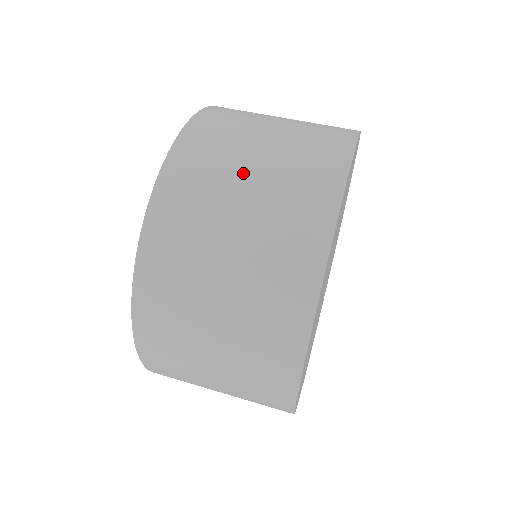
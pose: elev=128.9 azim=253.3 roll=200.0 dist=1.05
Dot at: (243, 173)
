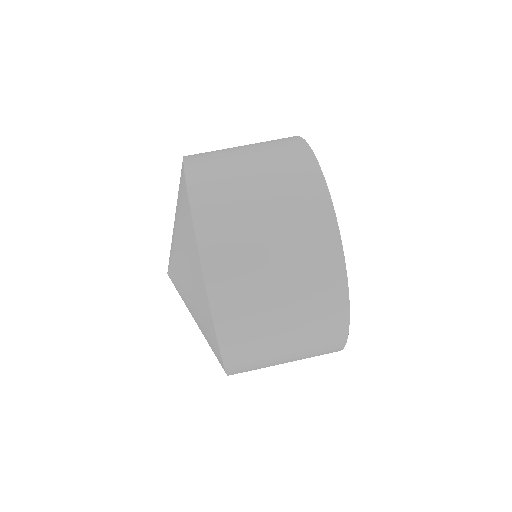
Dot at: (252, 194)
